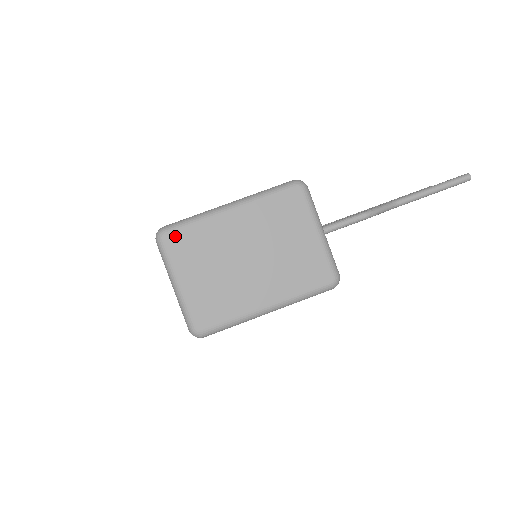
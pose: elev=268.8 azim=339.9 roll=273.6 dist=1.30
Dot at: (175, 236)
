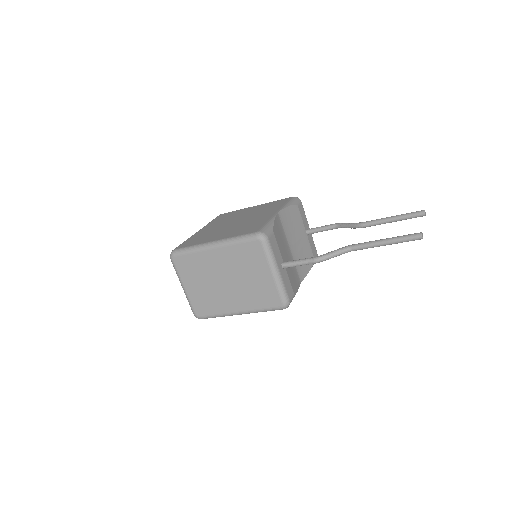
Dot at: (180, 259)
